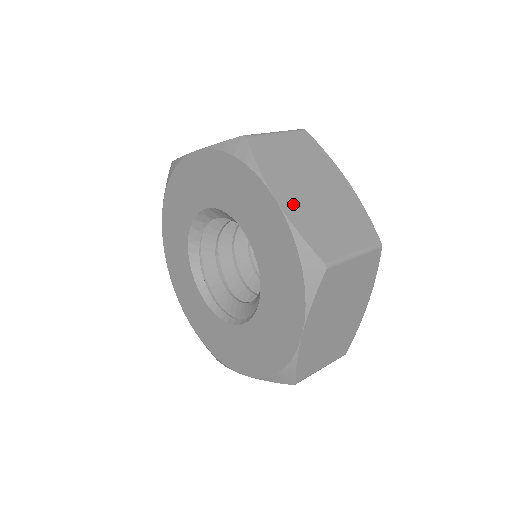
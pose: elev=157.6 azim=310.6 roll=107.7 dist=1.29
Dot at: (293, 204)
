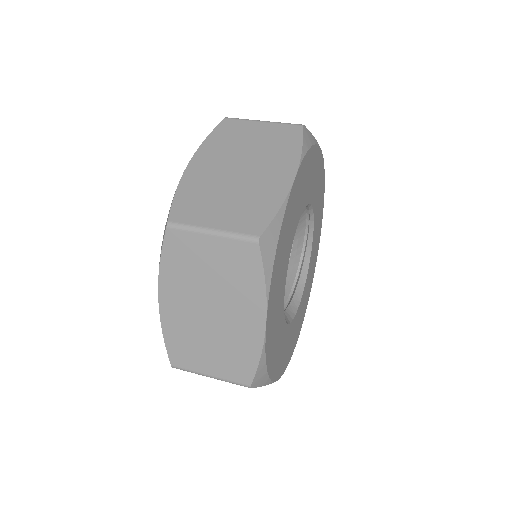
Dot at: (201, 172)
